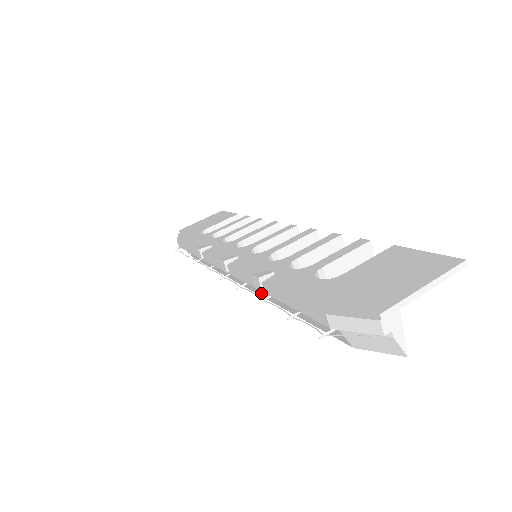
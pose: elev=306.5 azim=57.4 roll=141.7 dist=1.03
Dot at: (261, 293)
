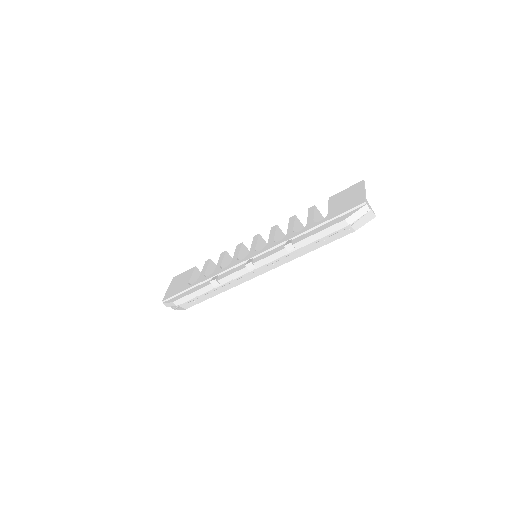
Dot at: (282, 261)
